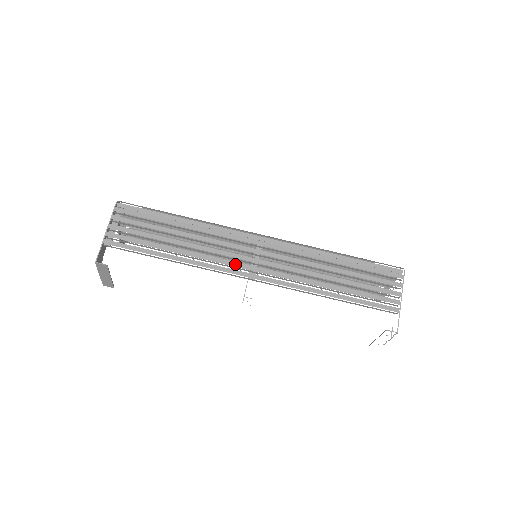
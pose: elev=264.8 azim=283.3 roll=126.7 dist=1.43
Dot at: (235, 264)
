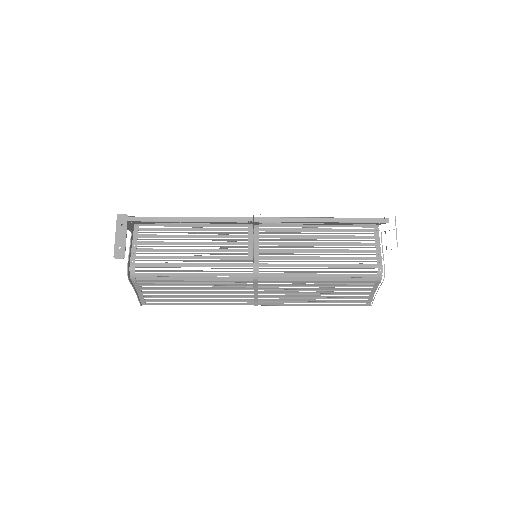
Dot at: occluded
